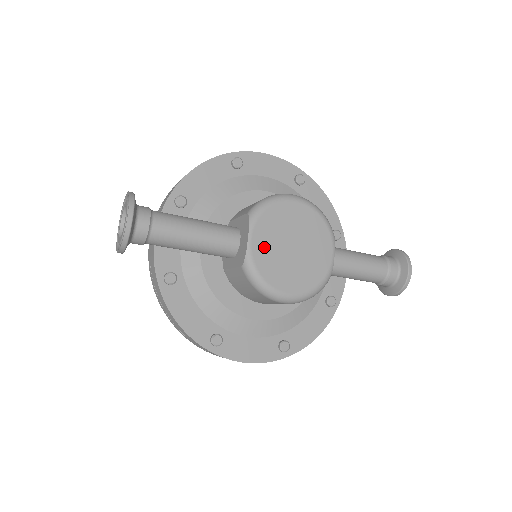
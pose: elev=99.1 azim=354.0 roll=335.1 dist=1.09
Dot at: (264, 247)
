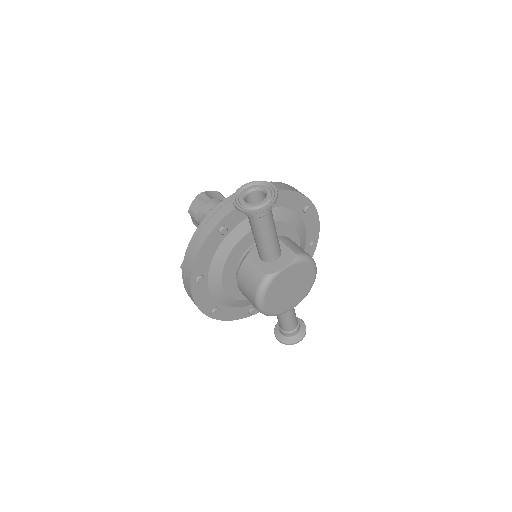
Dot at: (284, 277)
